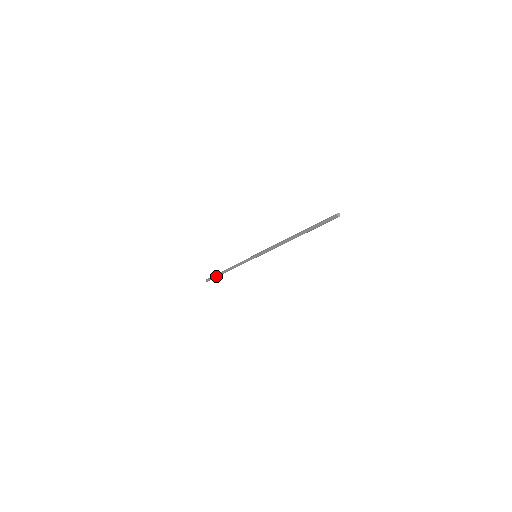
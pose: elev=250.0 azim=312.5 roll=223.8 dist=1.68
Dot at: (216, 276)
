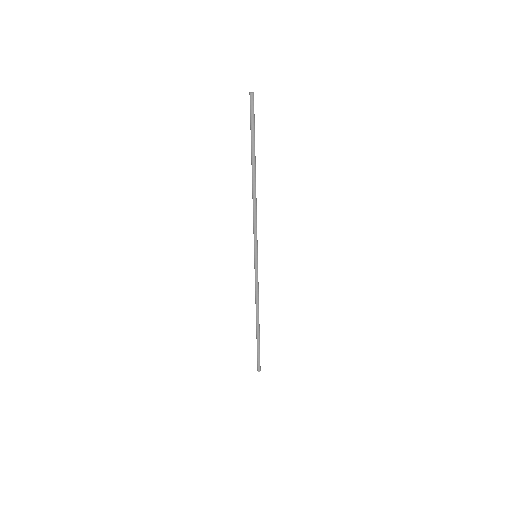
Dot at: (258, 346)
